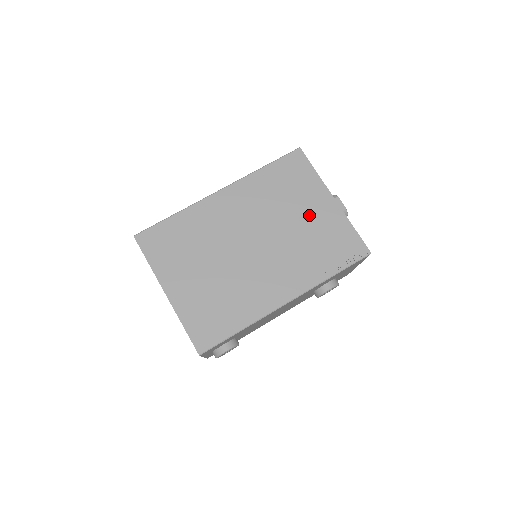
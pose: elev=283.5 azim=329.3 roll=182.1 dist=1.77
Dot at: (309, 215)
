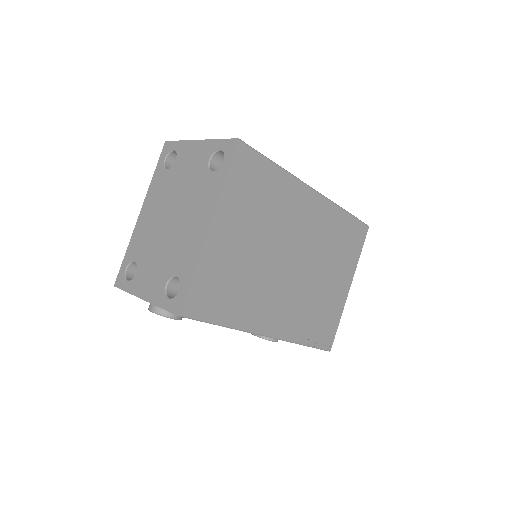
Dot at: (332, 282)
